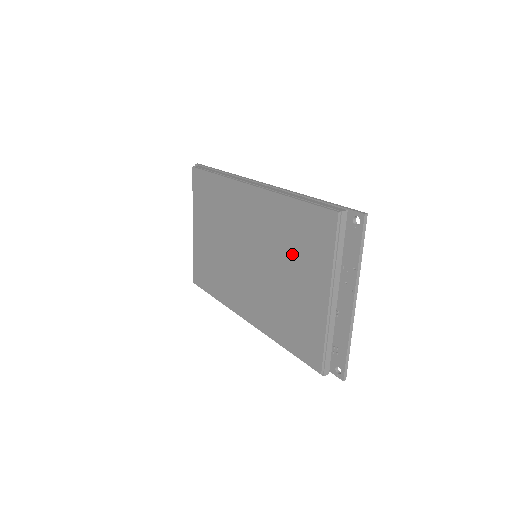
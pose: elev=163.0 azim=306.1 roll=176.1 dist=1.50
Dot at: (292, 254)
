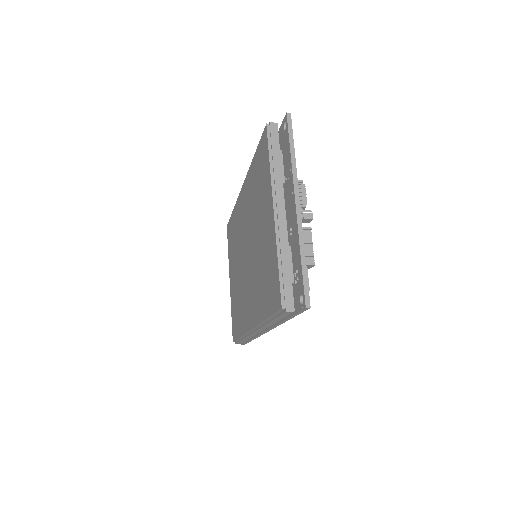
Dot at: (258, 206)
